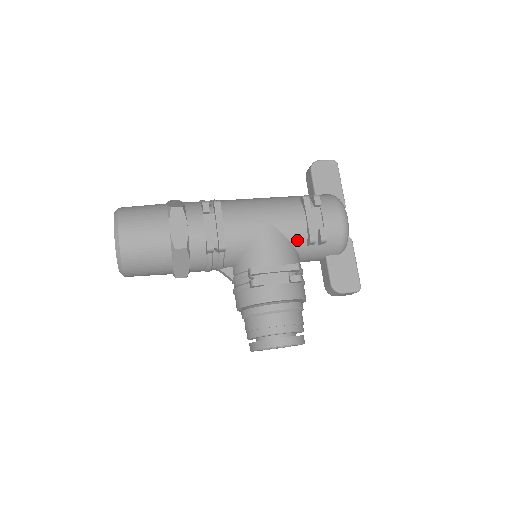
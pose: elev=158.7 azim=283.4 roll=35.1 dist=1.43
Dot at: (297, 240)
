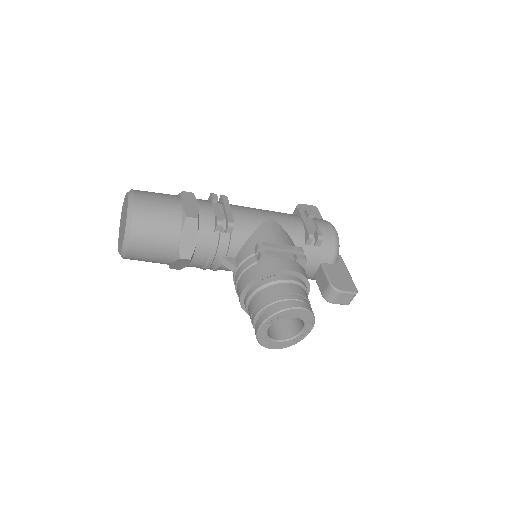
Dot at: (296, 237)
